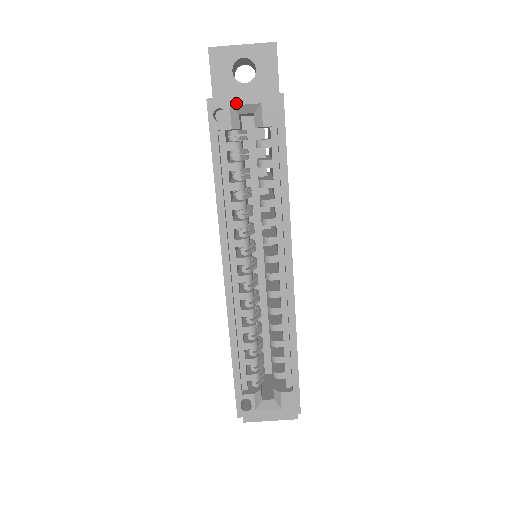
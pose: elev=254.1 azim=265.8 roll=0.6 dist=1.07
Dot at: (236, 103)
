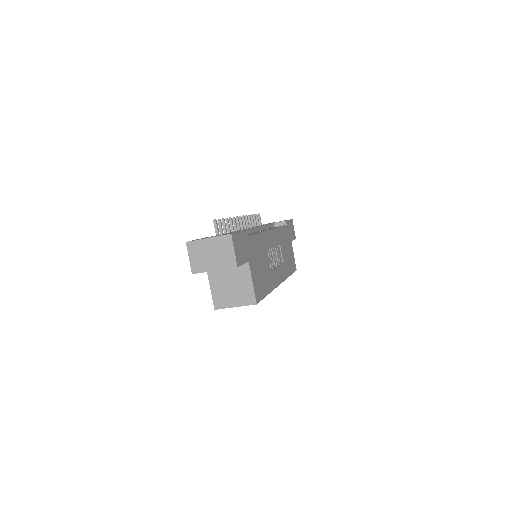
Dot at: (231, 307)
